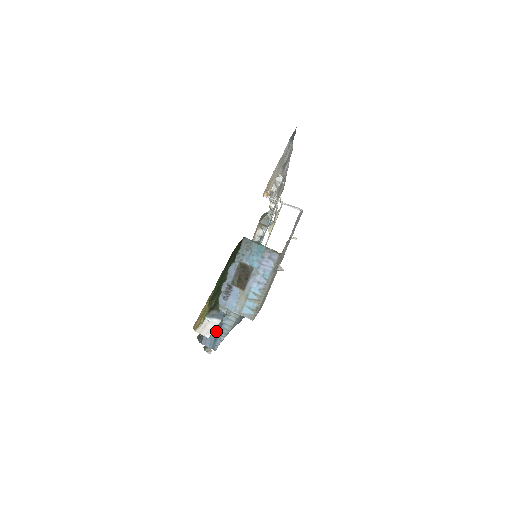
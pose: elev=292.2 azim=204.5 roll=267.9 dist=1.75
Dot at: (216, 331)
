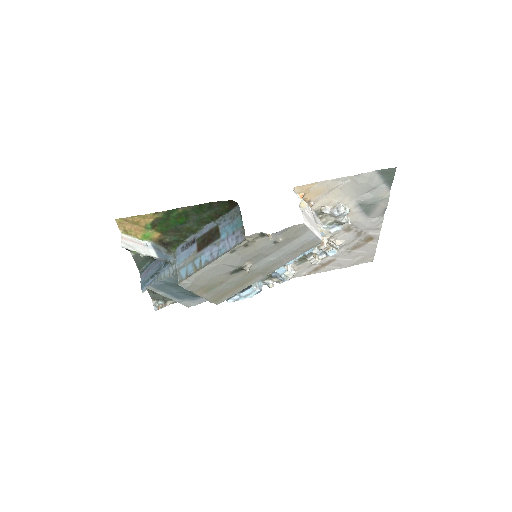
Dot at: (154, 271)
